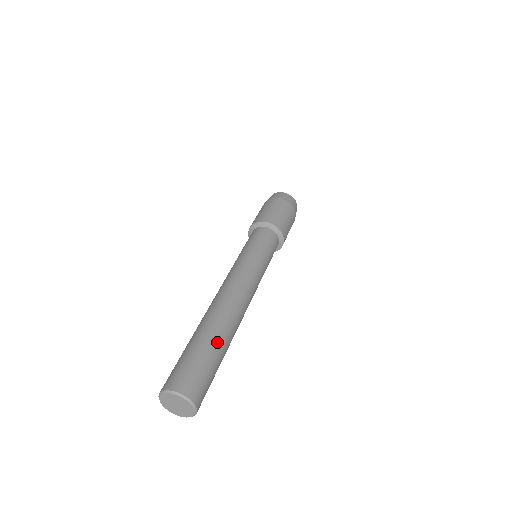
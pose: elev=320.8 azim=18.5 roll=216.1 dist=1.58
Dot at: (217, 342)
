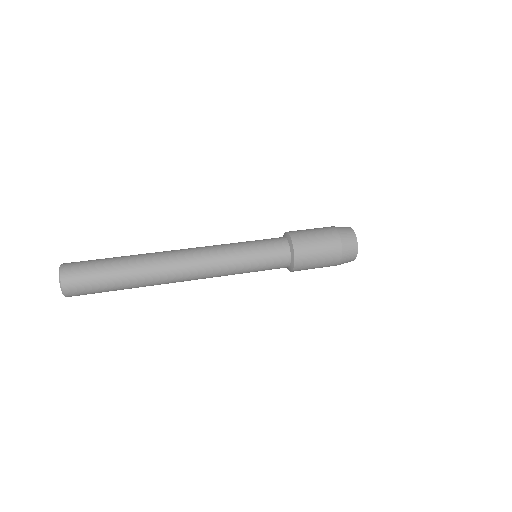
Dot at: (125, 282)
